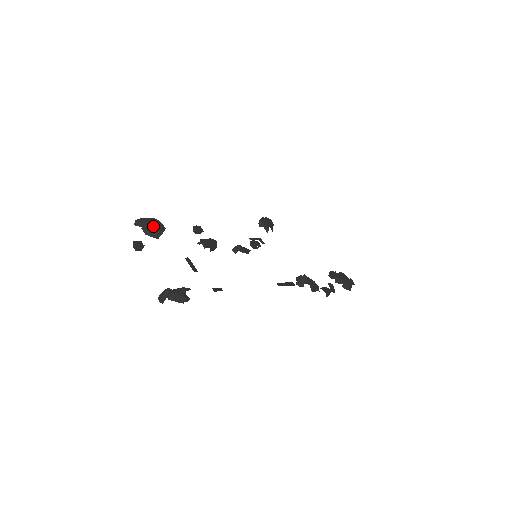
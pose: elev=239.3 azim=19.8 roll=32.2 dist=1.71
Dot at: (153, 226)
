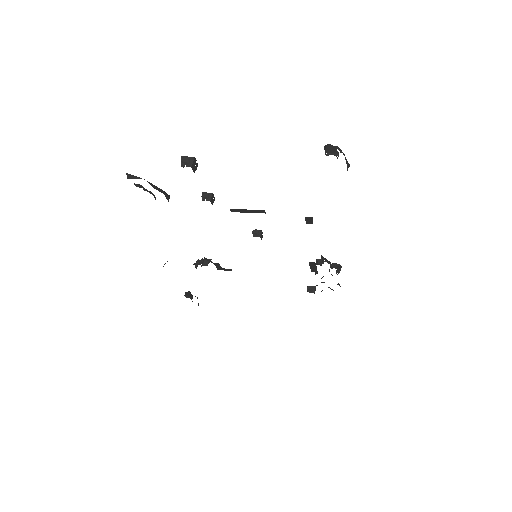
Dot at: occluded
